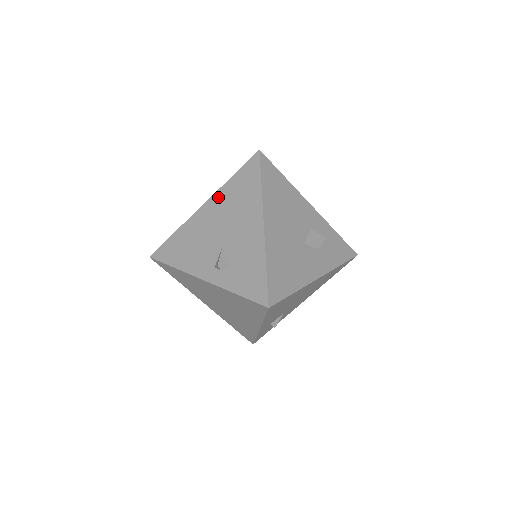
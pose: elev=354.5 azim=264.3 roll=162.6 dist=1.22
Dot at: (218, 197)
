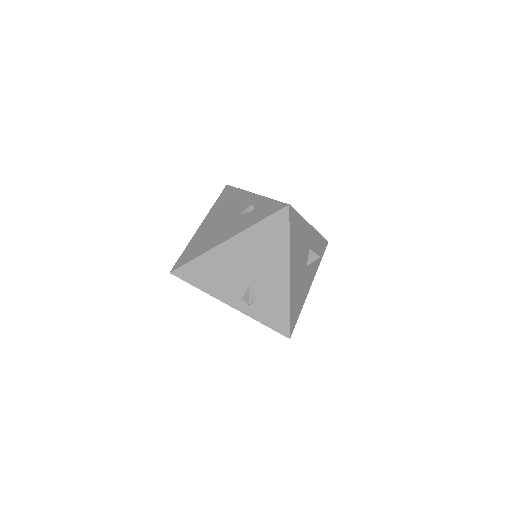
Dot at: (244, 238)
